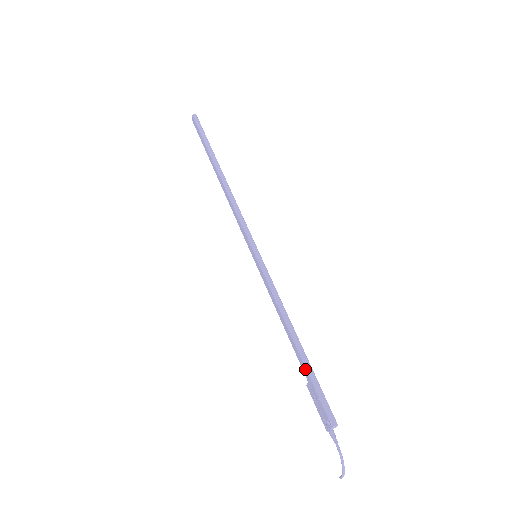
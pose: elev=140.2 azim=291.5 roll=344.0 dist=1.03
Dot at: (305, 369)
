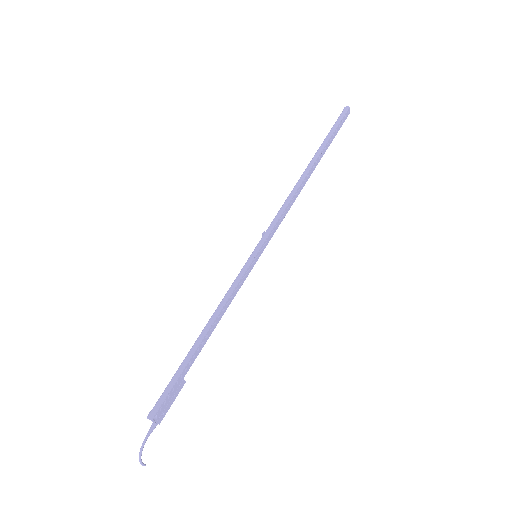
Dot at: (181, 364)
